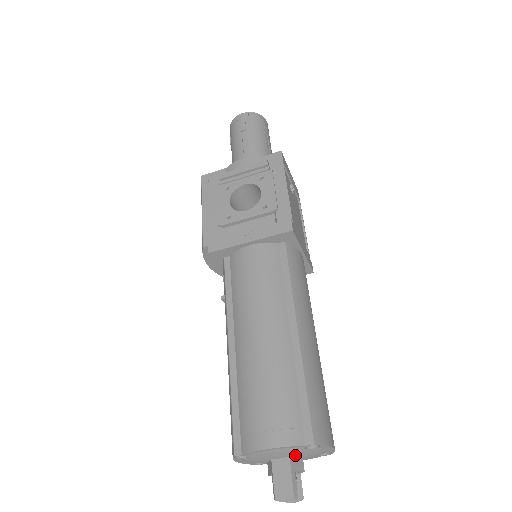
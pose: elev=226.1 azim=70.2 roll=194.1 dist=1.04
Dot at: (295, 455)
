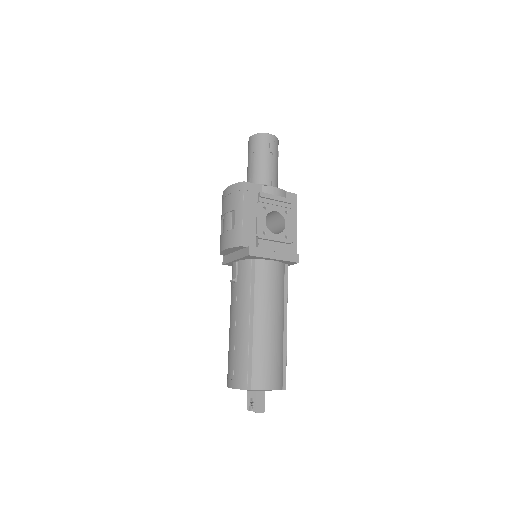
Dot at: occluded
